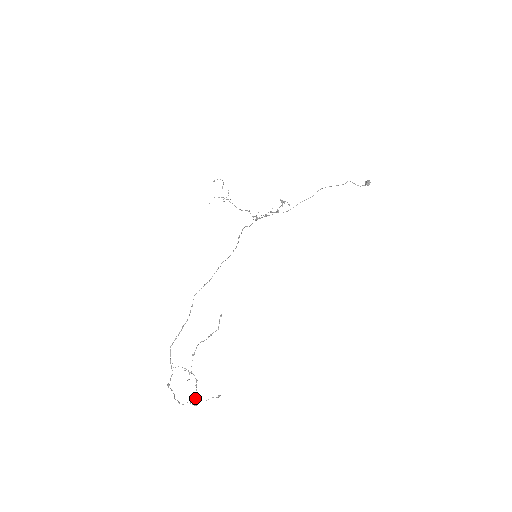
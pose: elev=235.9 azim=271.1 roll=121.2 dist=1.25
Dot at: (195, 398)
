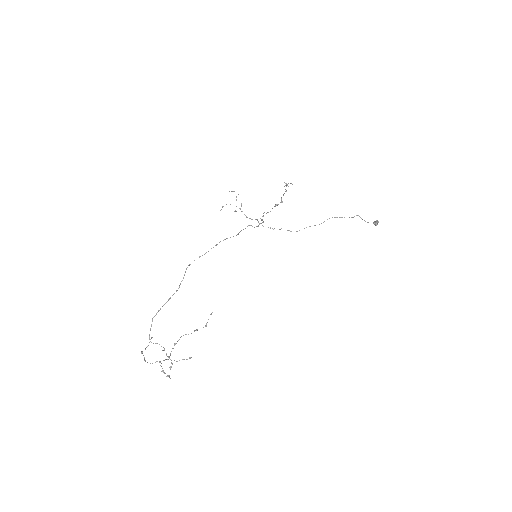
Dot at: occluded
